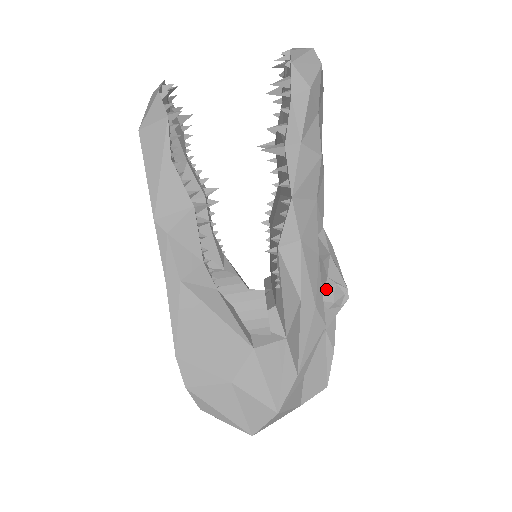
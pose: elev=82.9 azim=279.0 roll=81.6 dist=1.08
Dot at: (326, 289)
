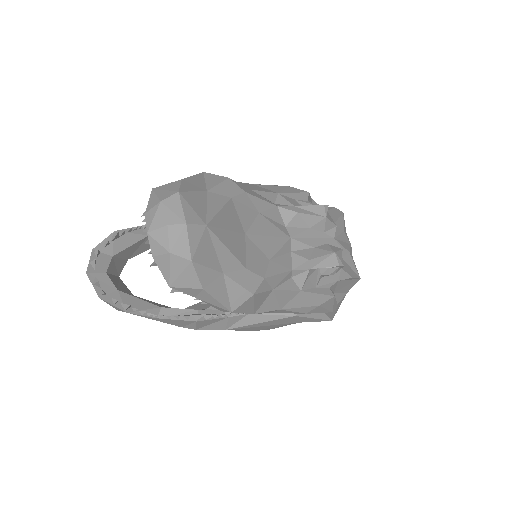
Dot at: (322, 275)
